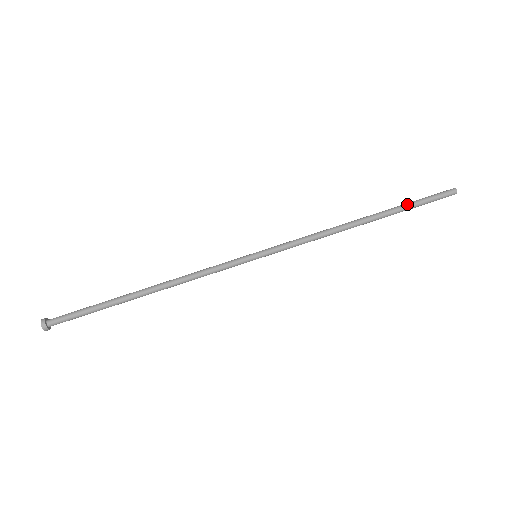
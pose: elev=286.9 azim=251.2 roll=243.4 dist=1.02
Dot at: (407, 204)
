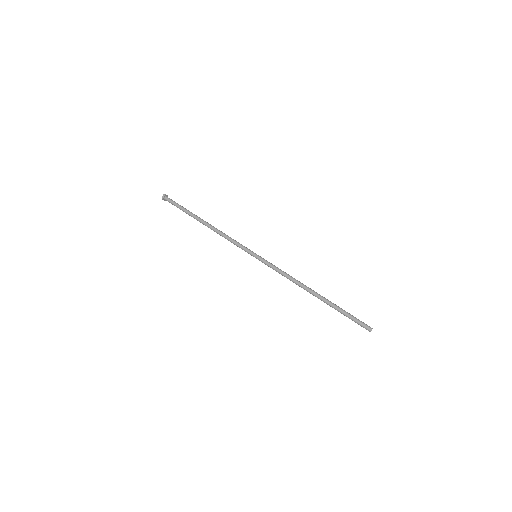
Dot at: (341, 308)
